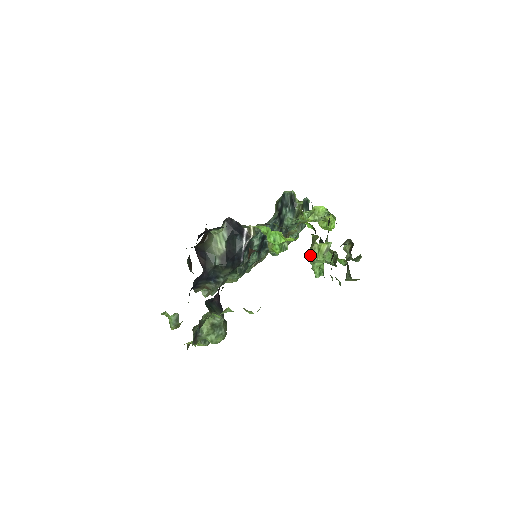
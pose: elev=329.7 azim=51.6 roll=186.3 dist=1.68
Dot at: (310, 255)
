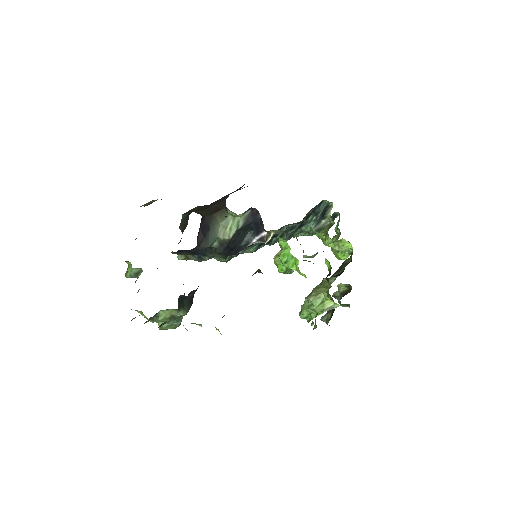
Dot at: (310, 299)
